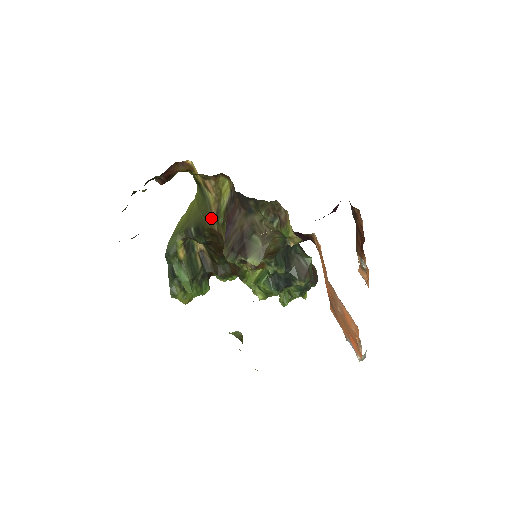
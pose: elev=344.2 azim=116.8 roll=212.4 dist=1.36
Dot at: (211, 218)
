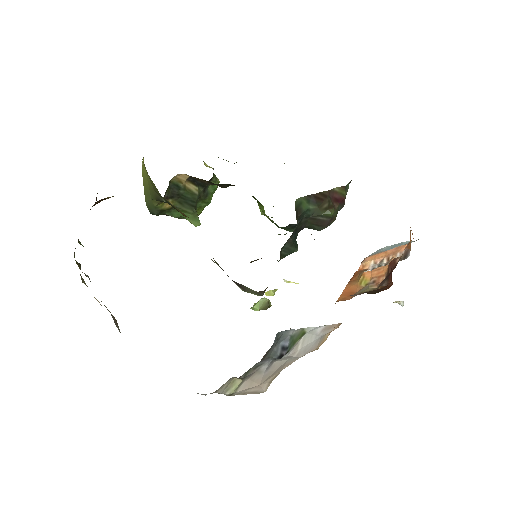
Dot at: occluded
